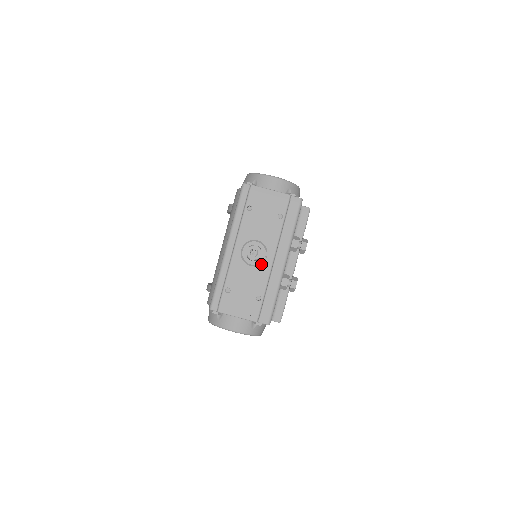
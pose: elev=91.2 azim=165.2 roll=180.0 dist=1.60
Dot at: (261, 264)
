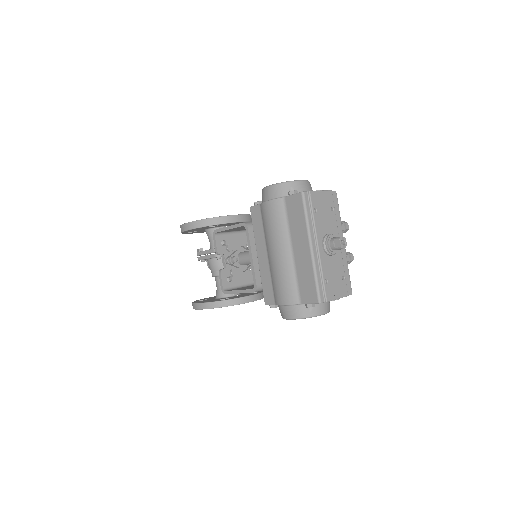
Dot at: (336, 251)
